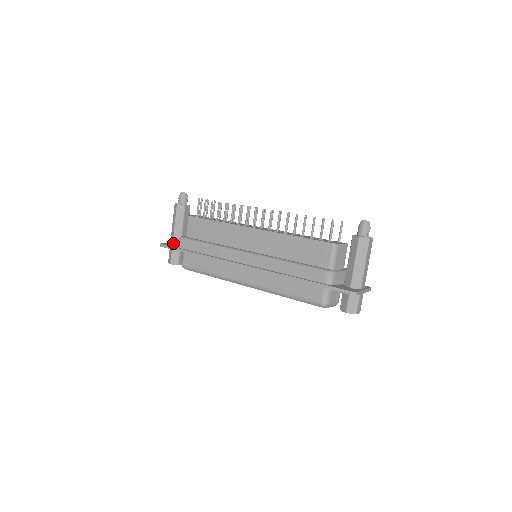
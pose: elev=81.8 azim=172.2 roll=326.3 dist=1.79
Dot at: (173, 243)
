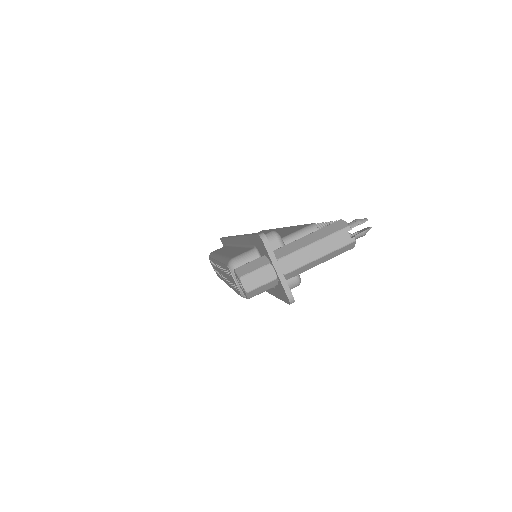
Dot at: occluded
